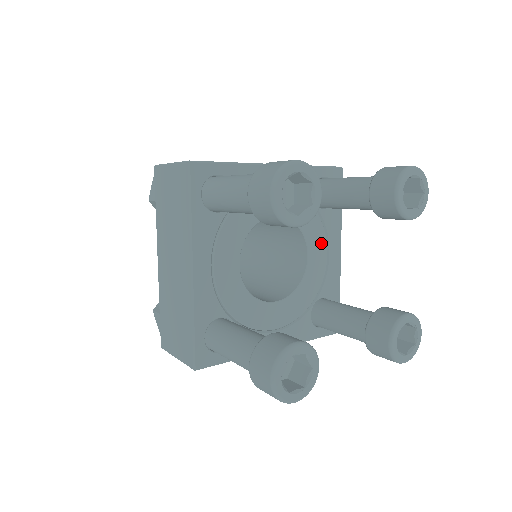
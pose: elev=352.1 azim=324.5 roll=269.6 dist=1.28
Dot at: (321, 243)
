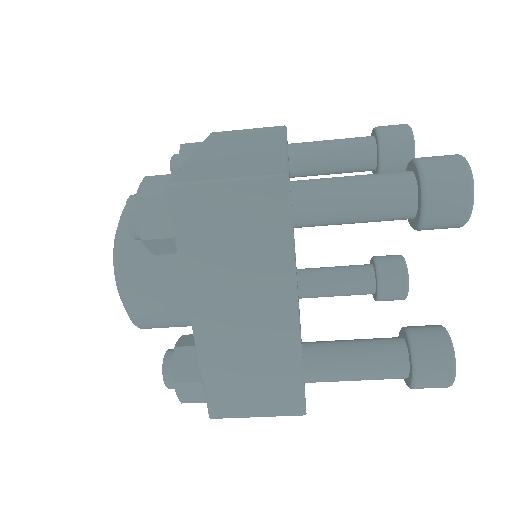
Dot at: occluded
